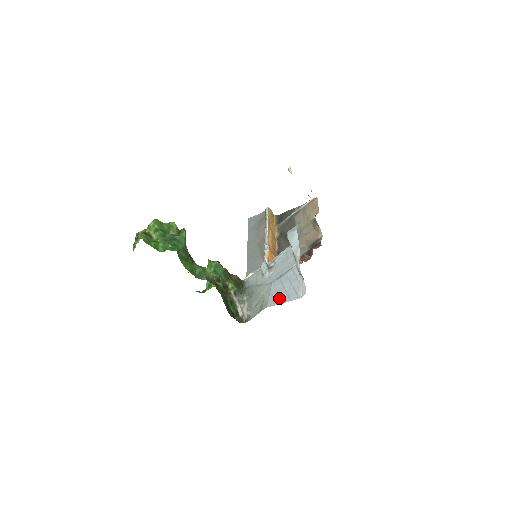
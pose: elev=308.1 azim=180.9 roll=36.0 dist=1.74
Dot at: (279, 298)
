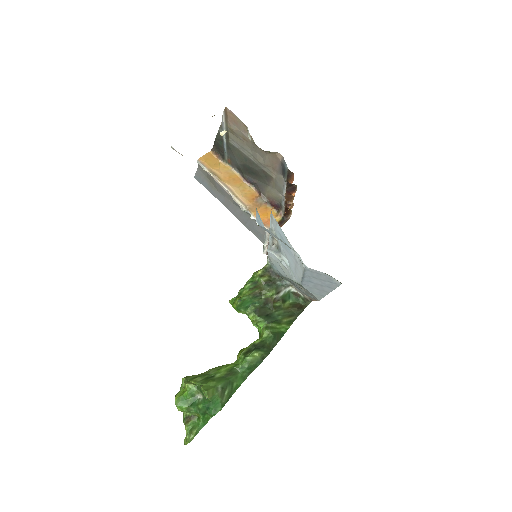
Dot at: (322, 292)
